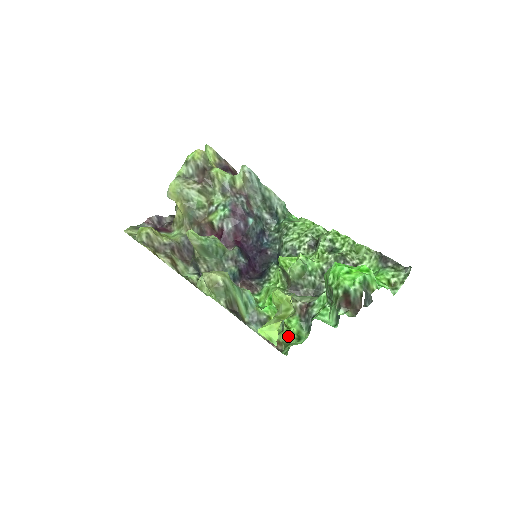
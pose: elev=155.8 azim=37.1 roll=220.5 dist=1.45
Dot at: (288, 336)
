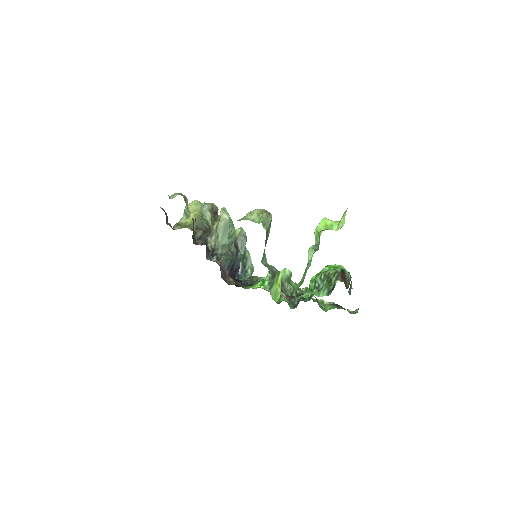
Dot at: (281, 301)
